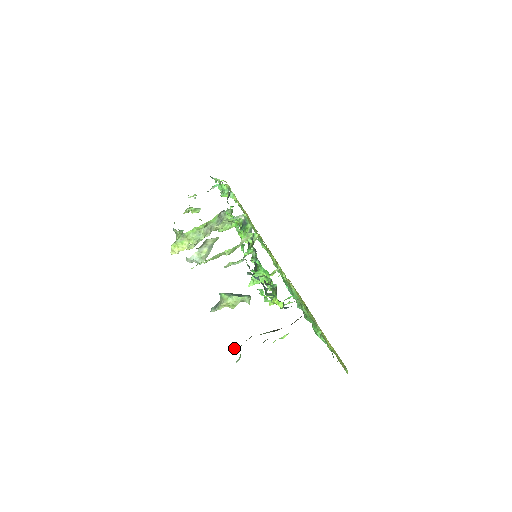
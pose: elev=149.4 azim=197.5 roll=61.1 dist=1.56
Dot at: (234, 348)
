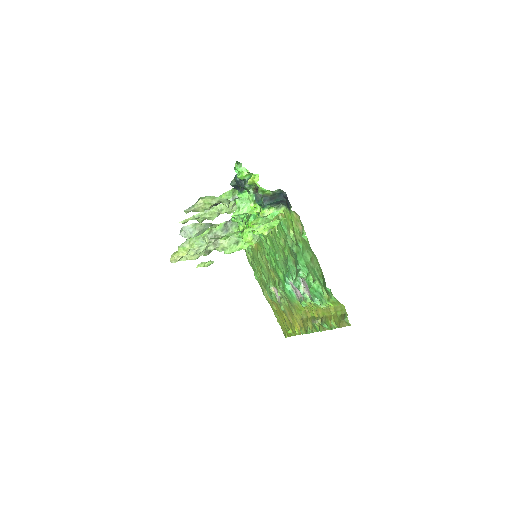
Dot at: occluded
